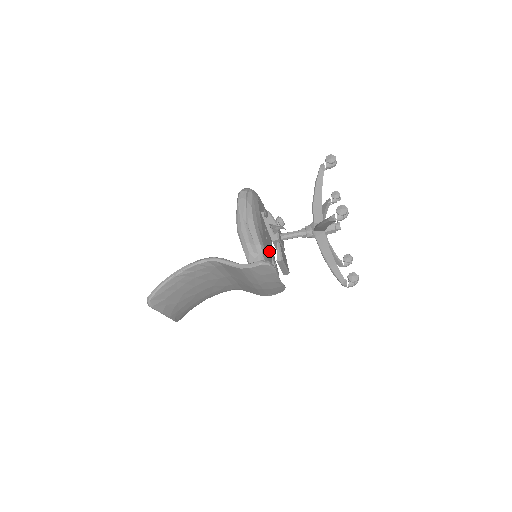
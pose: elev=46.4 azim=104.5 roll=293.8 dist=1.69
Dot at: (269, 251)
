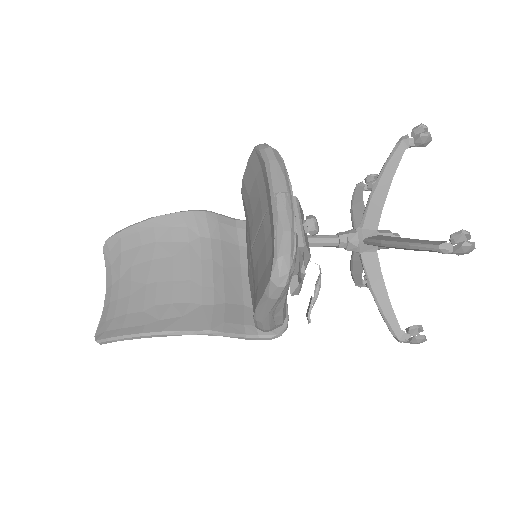
Dot at: occluded
